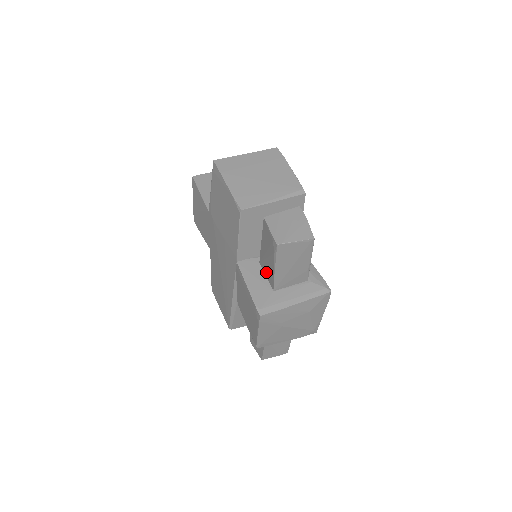
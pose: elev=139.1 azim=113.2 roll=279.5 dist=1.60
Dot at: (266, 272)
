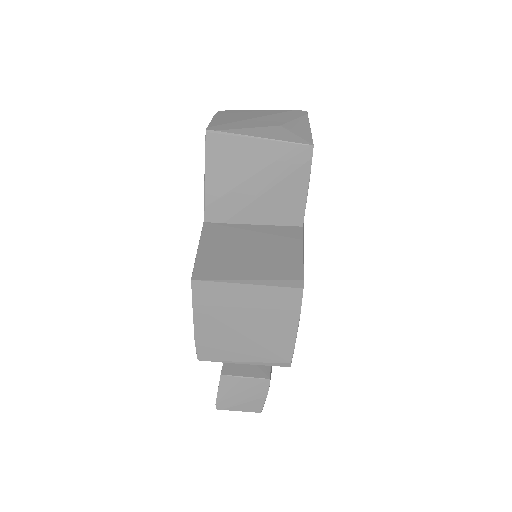
Dot at: occluded
